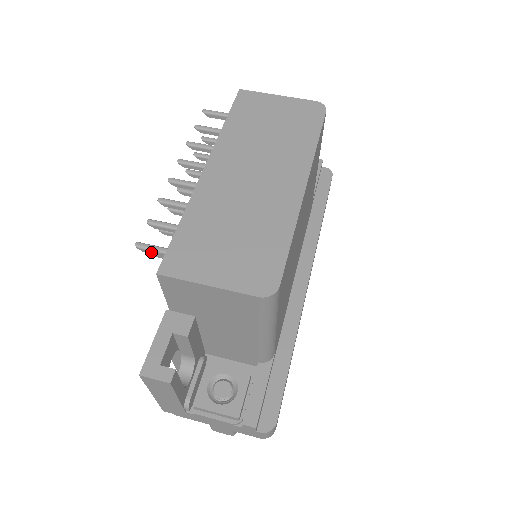
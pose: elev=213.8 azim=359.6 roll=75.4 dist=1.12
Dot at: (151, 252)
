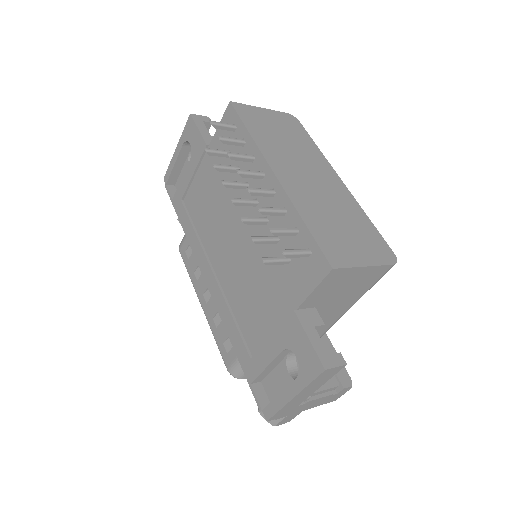
Dot at: (294, 256)
